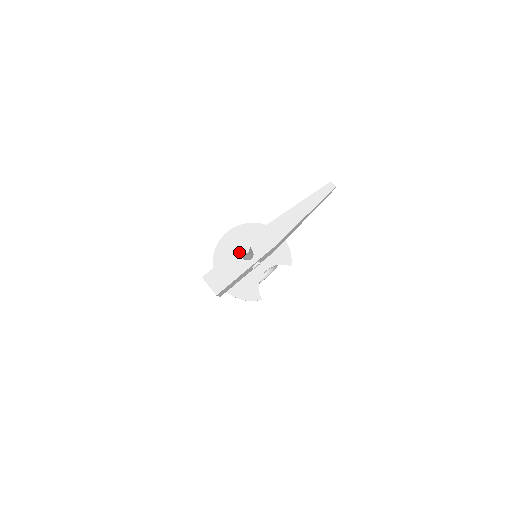
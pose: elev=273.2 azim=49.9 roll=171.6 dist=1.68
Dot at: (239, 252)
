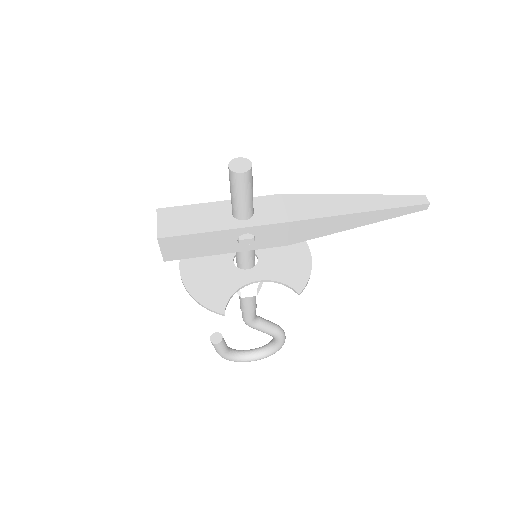
Dot at: (230, 167)
